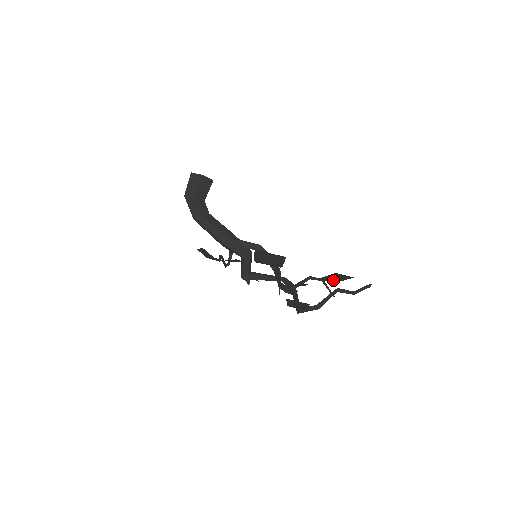
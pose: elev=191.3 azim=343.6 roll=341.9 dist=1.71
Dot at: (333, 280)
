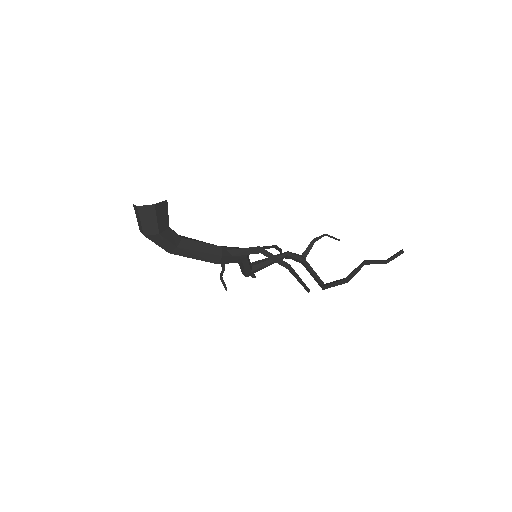
Dot at: occluded
